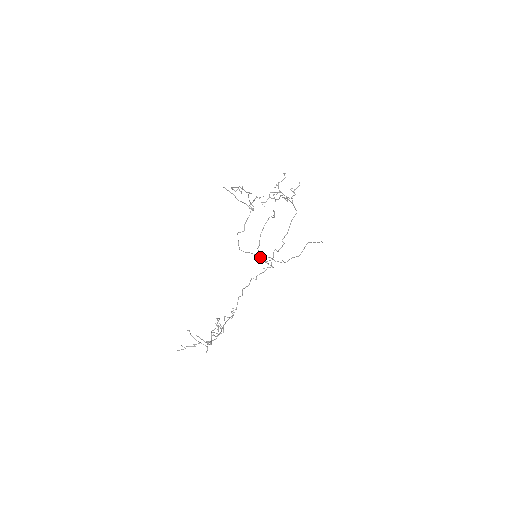
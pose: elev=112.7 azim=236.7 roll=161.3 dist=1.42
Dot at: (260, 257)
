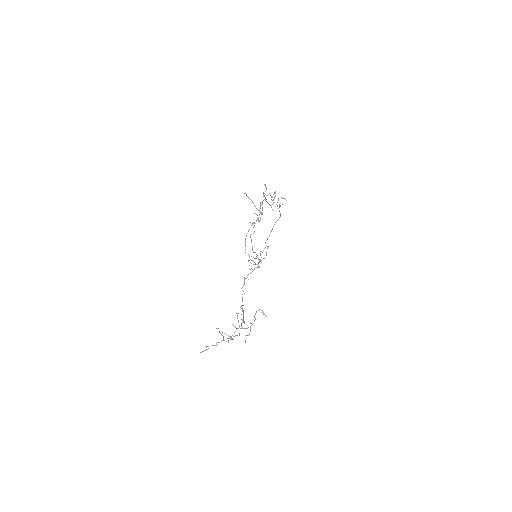
Dot at: (257, 257)
